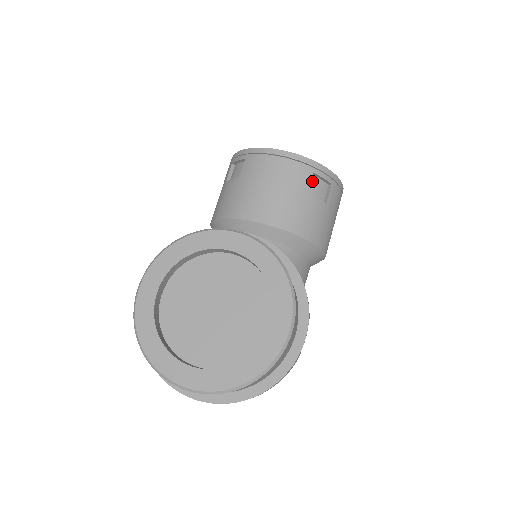
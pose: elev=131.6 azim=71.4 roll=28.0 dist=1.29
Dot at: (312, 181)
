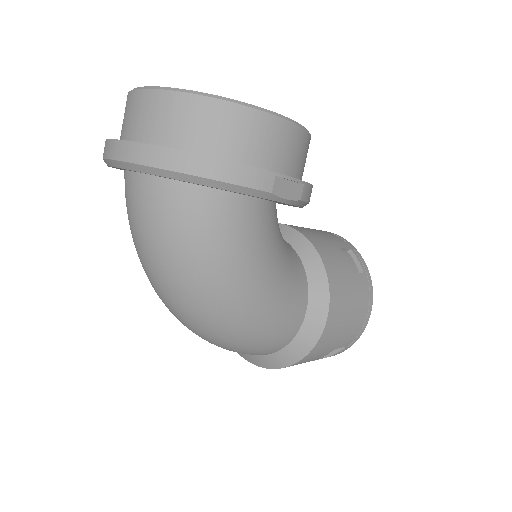
Dot at: (346, 254)
